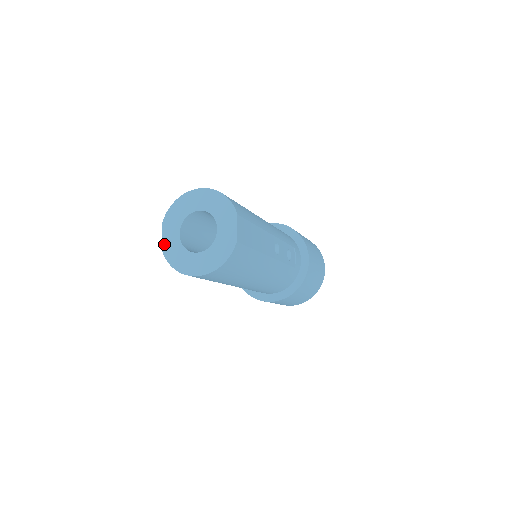
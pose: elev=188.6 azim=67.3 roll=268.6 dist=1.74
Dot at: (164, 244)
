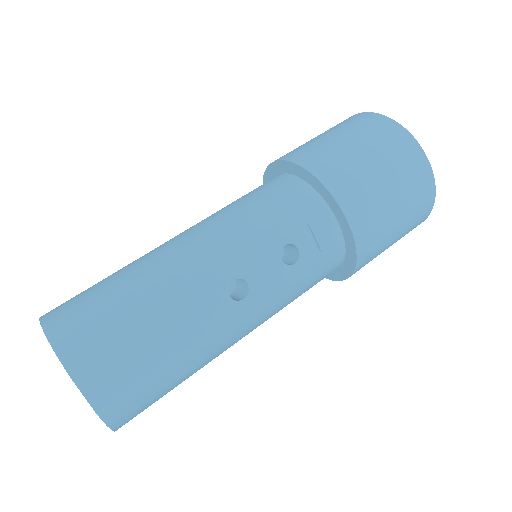
Dot at: occluded
